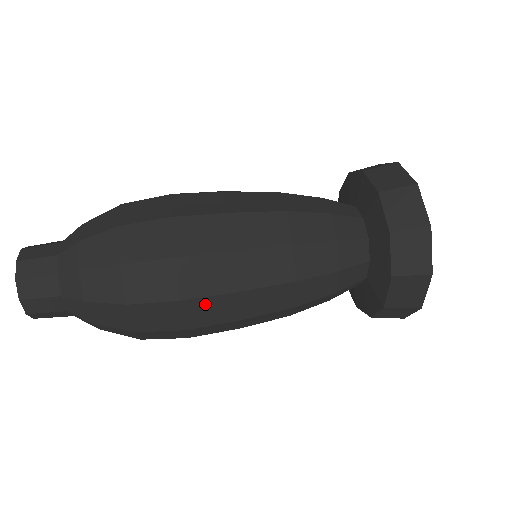
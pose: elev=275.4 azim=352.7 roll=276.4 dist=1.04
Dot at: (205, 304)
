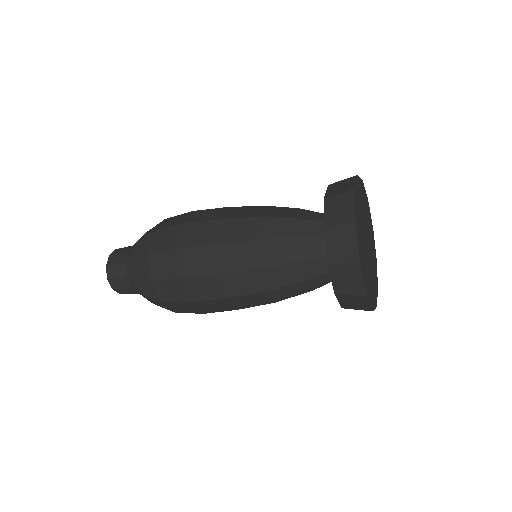
Dot at: (197, 282)
